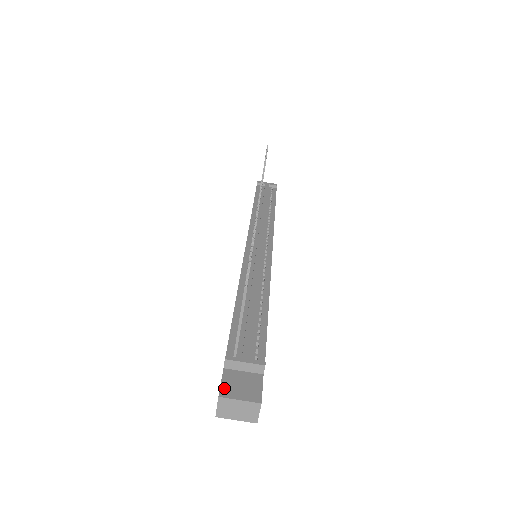
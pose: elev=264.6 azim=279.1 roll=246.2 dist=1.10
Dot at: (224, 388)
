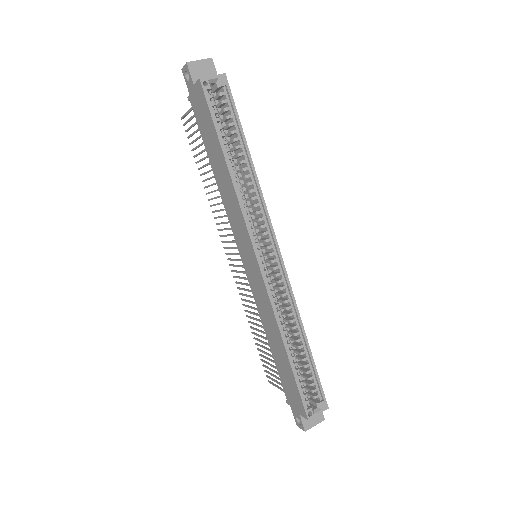
Dot at: (186, 77)
